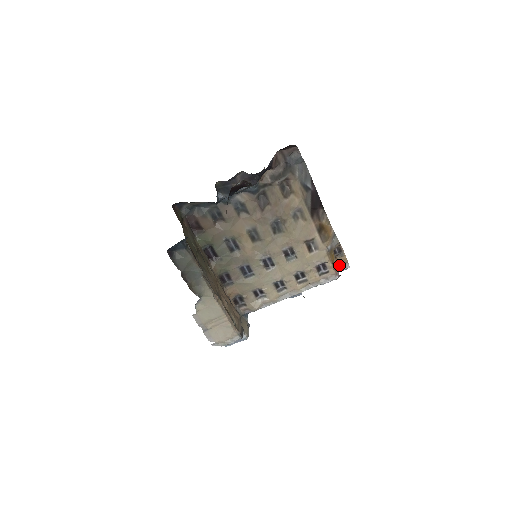
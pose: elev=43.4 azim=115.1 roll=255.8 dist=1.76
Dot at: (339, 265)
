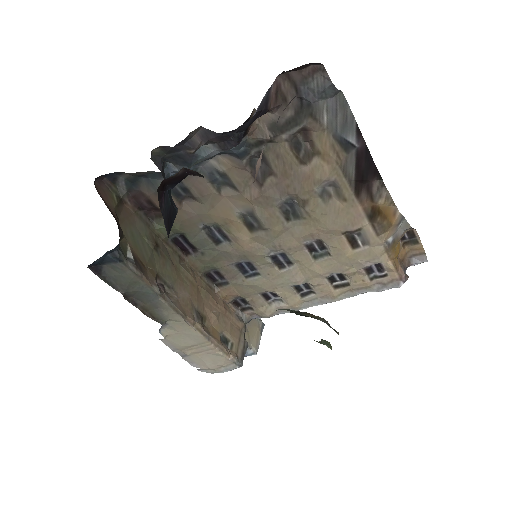
Dot at: (409, 256)
